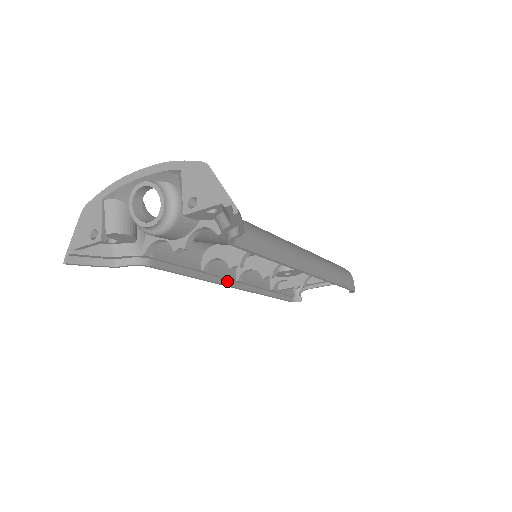
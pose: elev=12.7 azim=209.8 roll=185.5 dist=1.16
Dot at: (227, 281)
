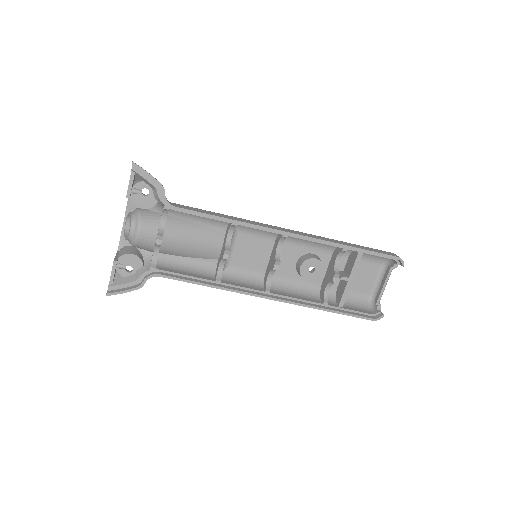
Dot at: (254, 292)
